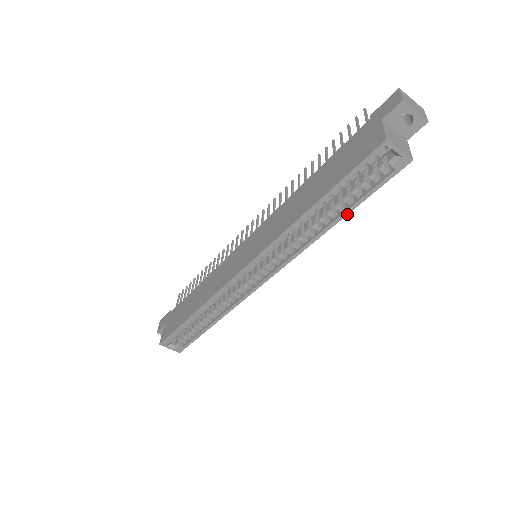
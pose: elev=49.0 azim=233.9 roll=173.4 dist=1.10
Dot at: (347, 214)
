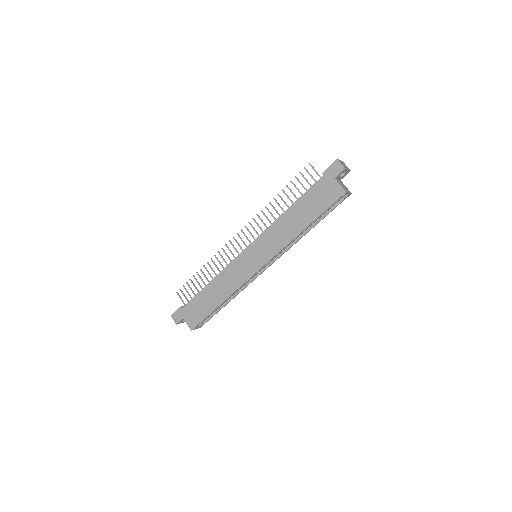
Dot at: occluded
